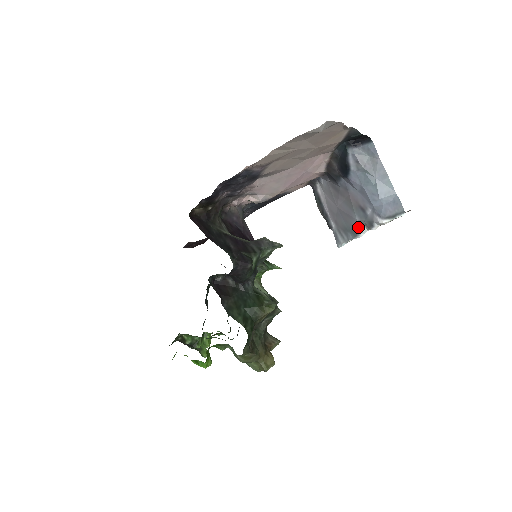
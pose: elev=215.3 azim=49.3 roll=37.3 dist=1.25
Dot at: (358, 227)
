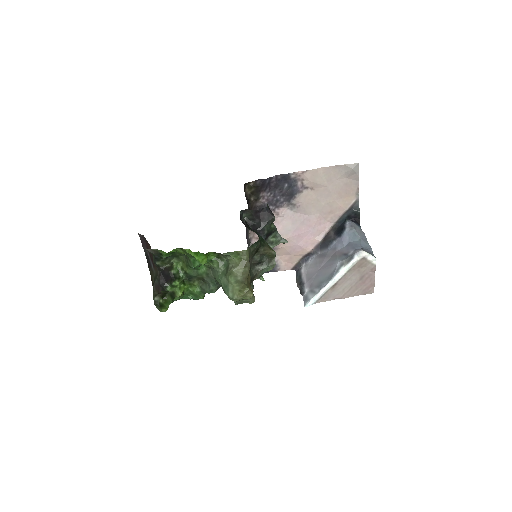
Dot at: (337, 269)
